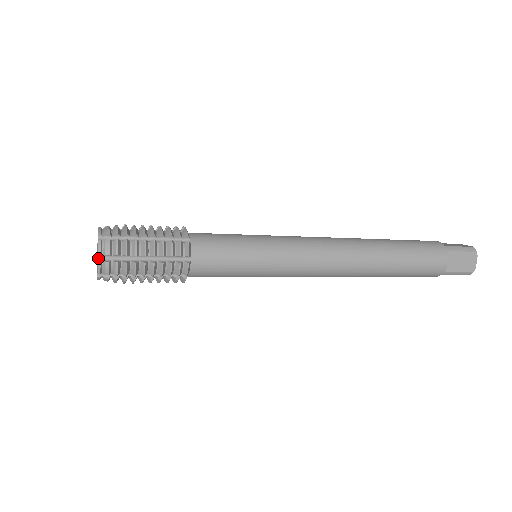
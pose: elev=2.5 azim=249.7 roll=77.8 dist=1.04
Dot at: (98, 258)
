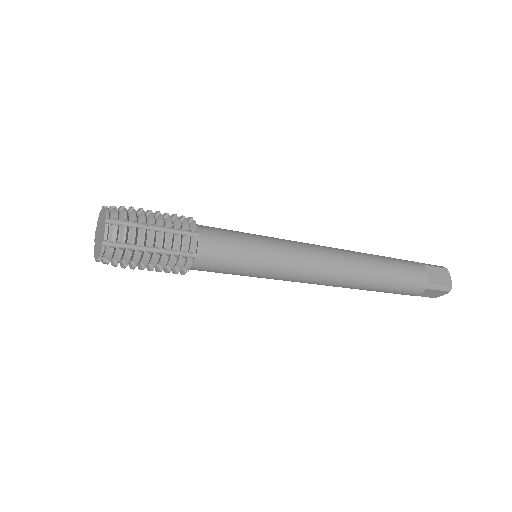
Dot at: (105, 222)
